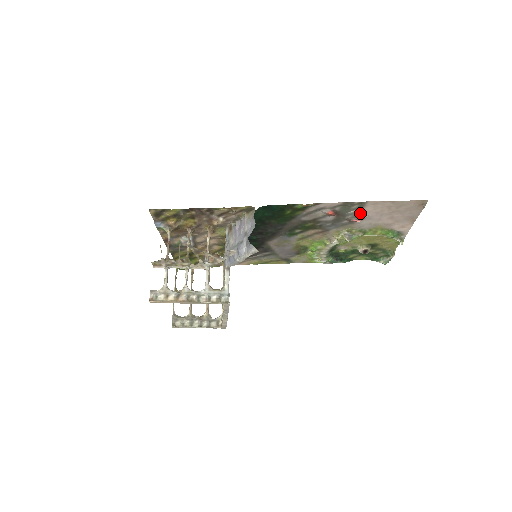
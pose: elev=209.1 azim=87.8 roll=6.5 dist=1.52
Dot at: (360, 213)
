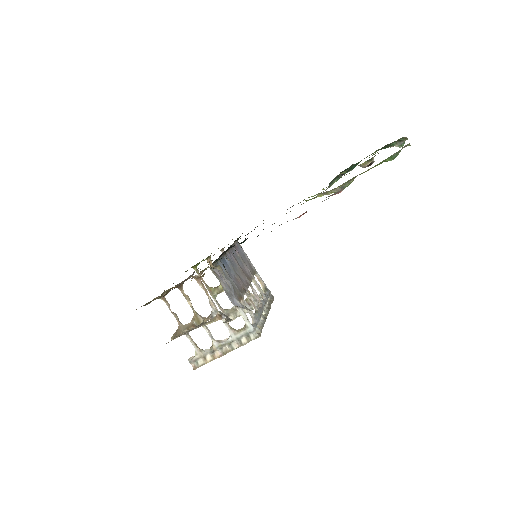
Dot at: occluded
